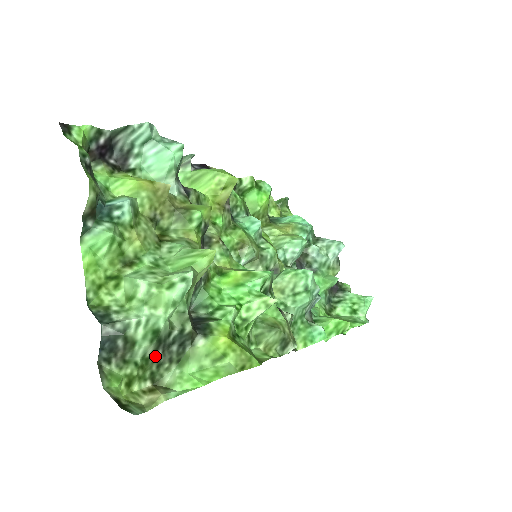
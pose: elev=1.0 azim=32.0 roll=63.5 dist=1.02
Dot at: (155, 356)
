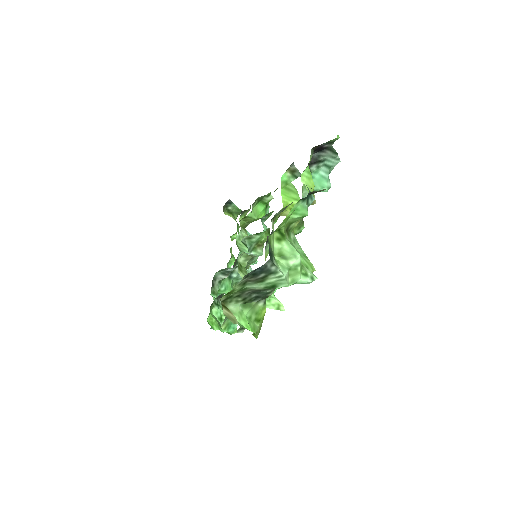
Dot at: (246, 291)
